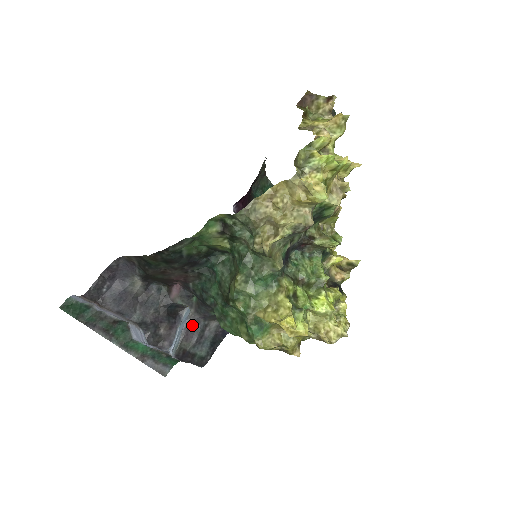
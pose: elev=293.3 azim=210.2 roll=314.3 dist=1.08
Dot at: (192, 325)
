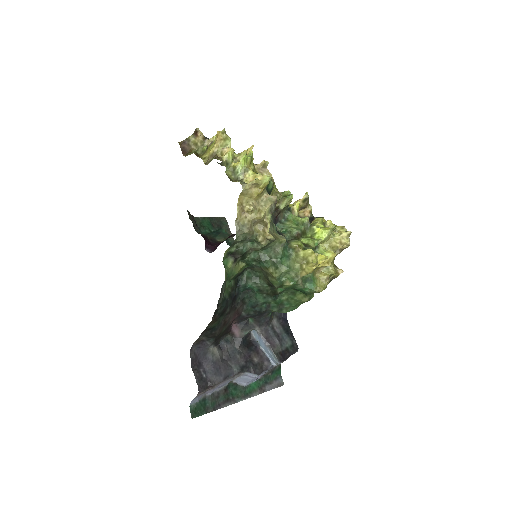
Dot at: (266, 336)
